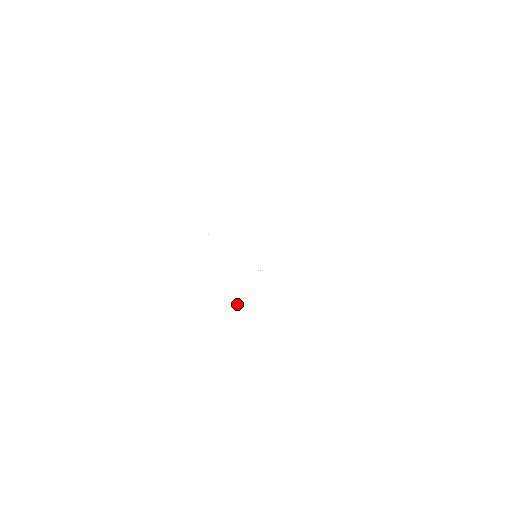
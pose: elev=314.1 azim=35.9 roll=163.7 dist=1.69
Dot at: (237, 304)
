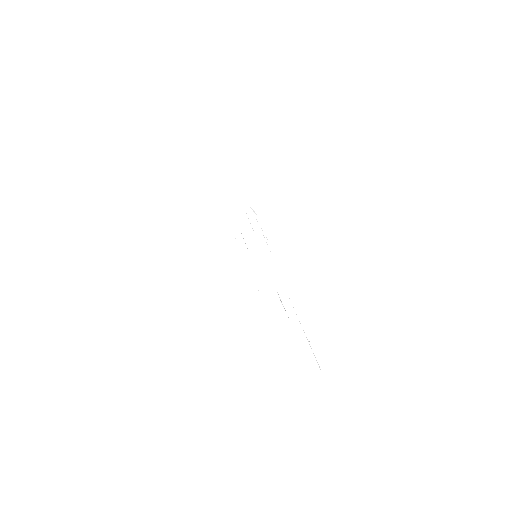
Dot at: occluded
